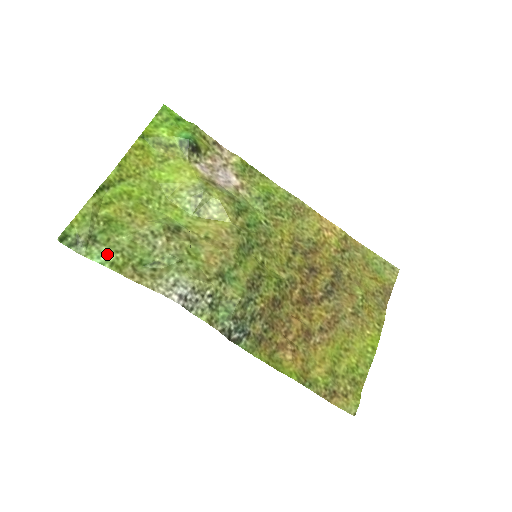
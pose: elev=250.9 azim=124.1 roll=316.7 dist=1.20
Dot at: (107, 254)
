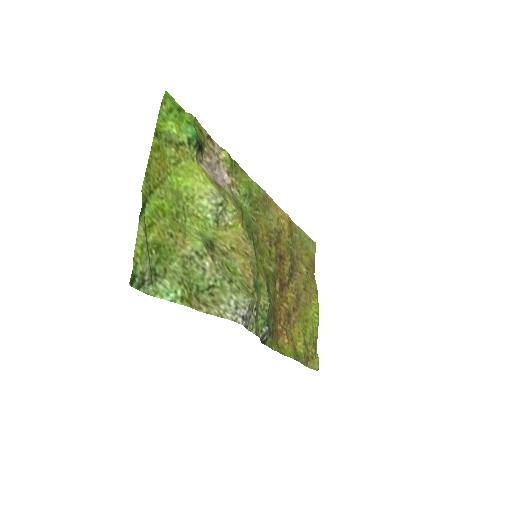
Dot at: (174, 289)
